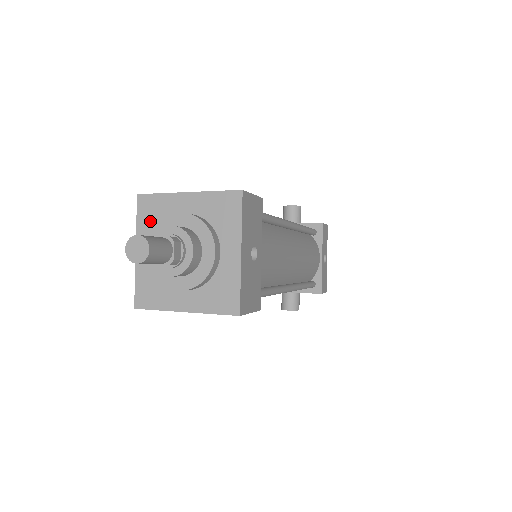
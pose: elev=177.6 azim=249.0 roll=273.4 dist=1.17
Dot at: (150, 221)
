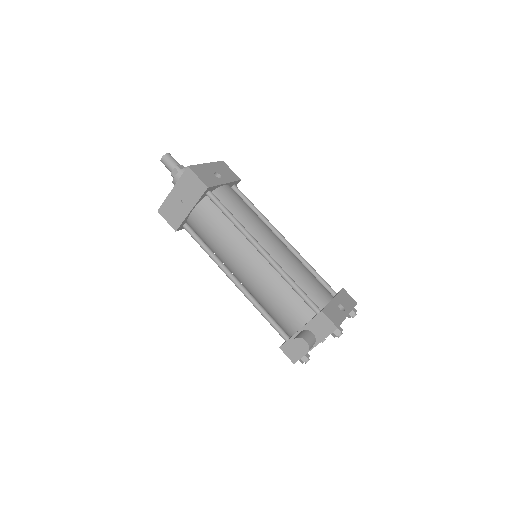
Dot at: occluded
